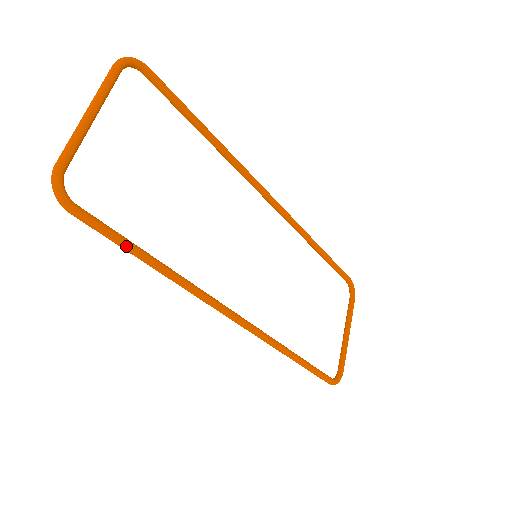
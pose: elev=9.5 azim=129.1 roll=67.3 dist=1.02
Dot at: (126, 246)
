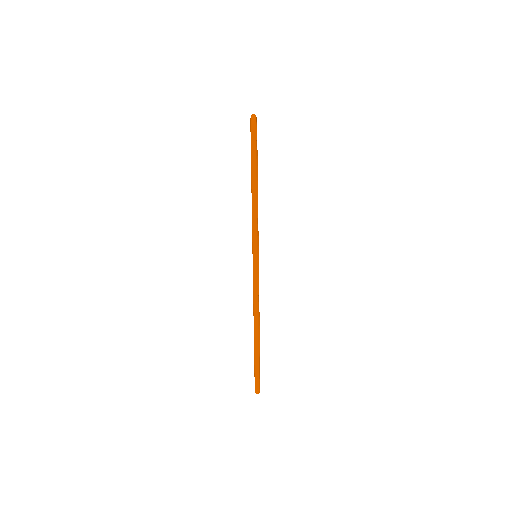
Dot at: (256, 169)
